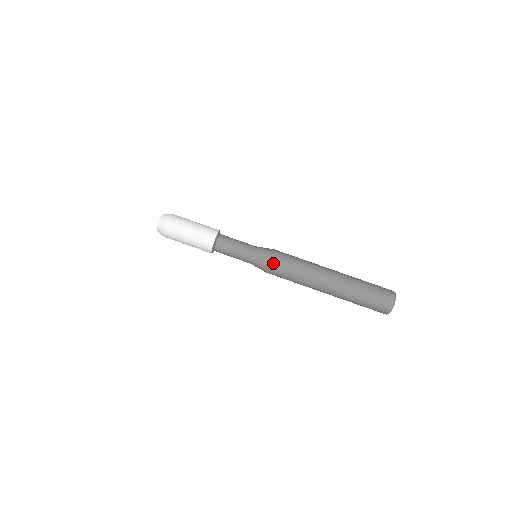
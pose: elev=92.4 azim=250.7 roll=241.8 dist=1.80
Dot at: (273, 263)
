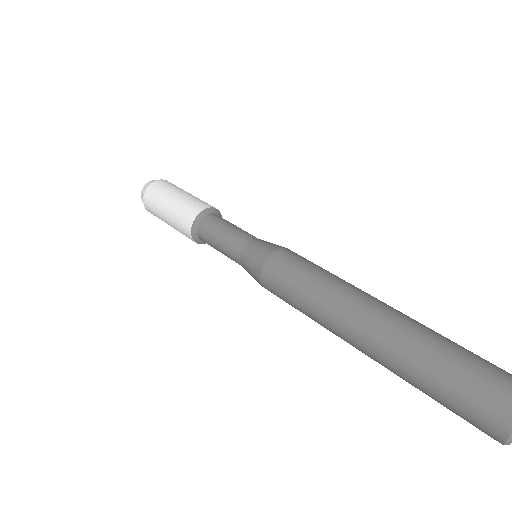
Dot at: (288, 250)
